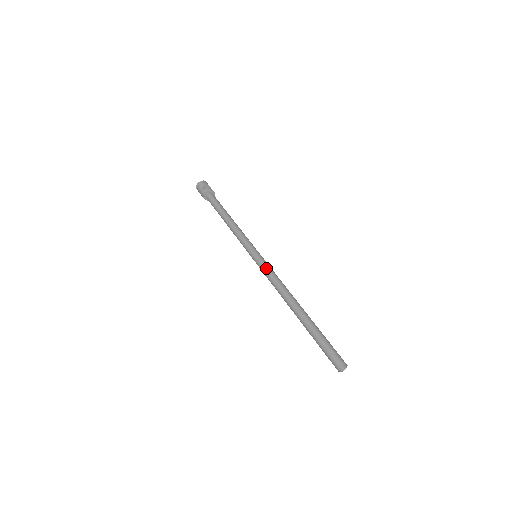
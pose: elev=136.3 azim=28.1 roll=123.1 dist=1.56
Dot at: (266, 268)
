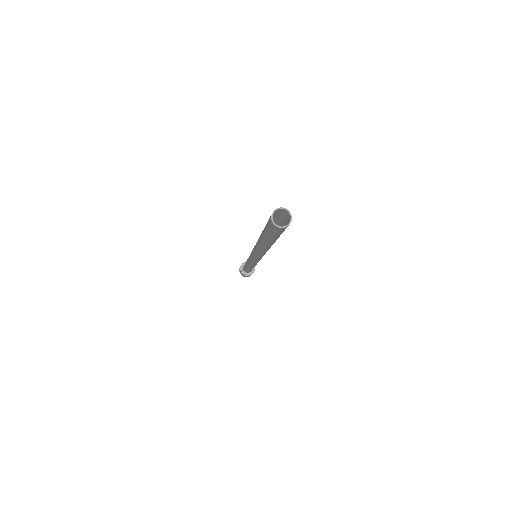
Dot at: occluded
